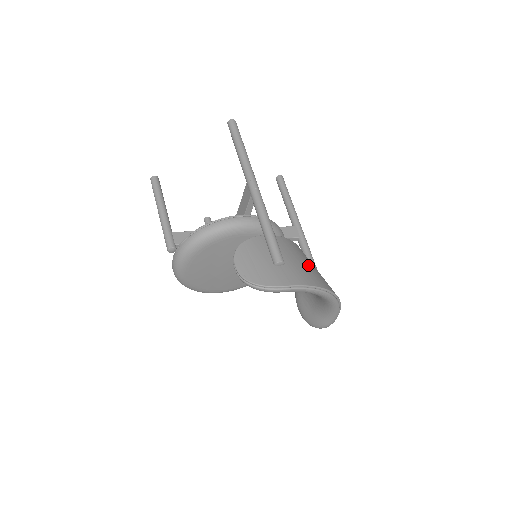
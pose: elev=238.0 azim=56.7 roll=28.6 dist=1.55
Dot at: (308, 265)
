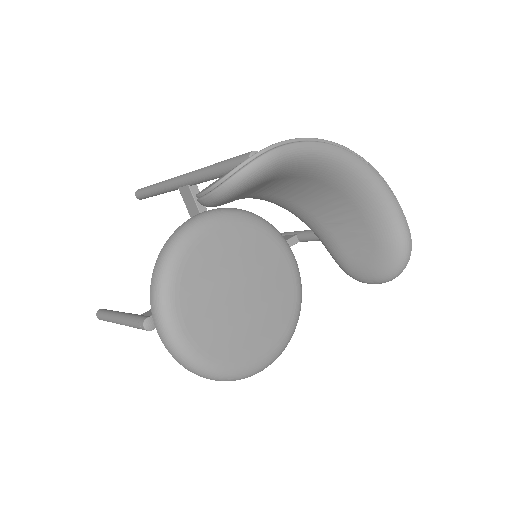
Dot at: occluded
